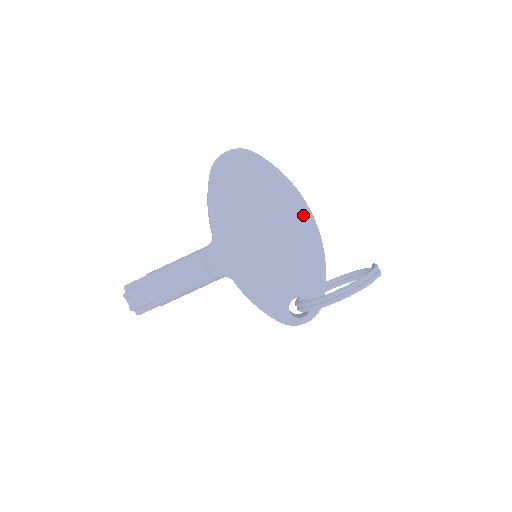
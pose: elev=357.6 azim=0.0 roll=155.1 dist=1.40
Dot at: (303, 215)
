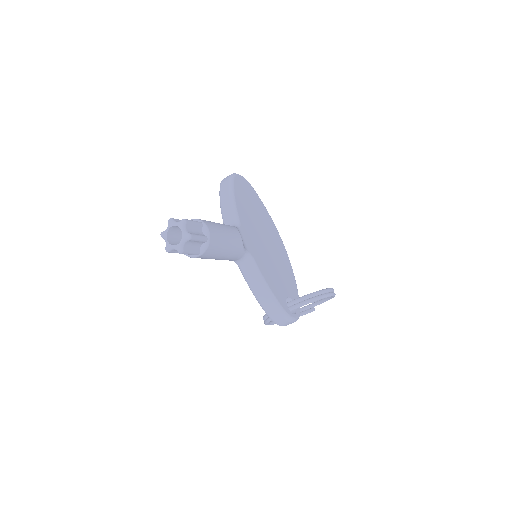
Dot at: (281, 242)
